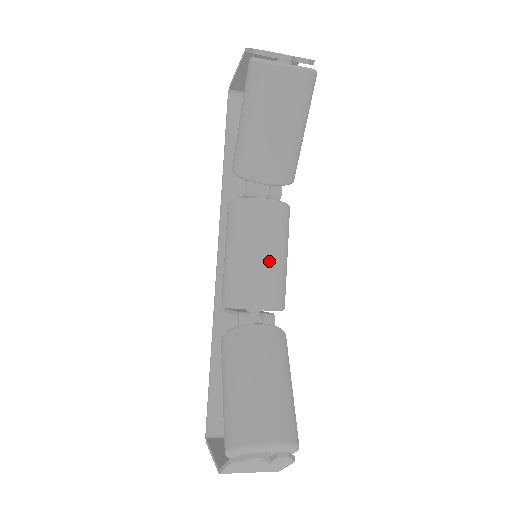
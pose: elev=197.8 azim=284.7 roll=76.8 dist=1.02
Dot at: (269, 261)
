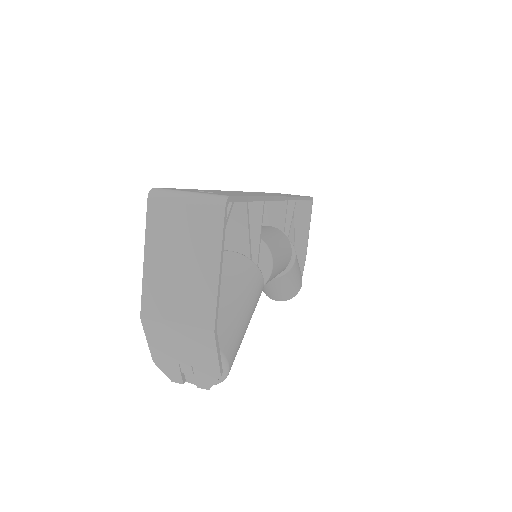
Dot at: occluded
